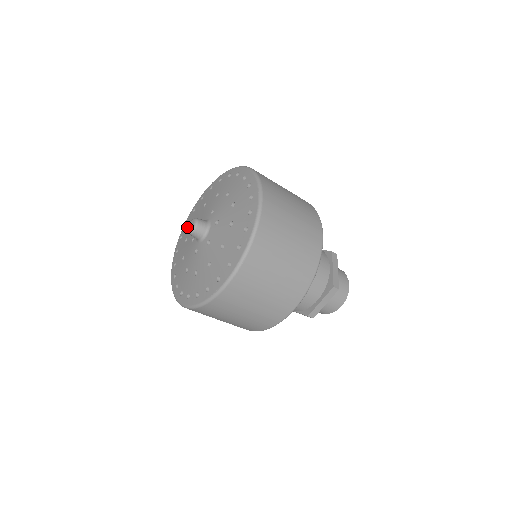
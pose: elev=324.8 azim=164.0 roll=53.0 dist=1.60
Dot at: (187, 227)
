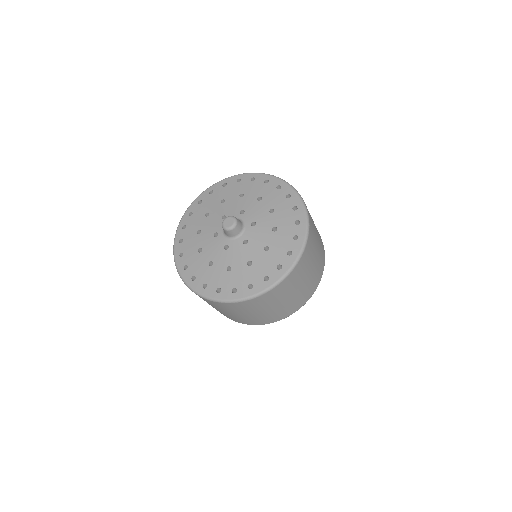
Dot at: (235, 187)
